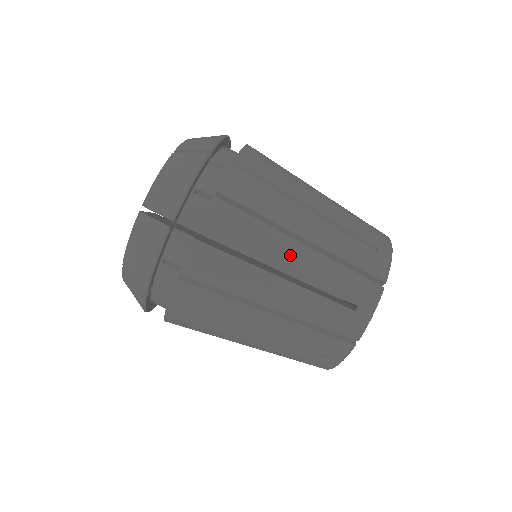
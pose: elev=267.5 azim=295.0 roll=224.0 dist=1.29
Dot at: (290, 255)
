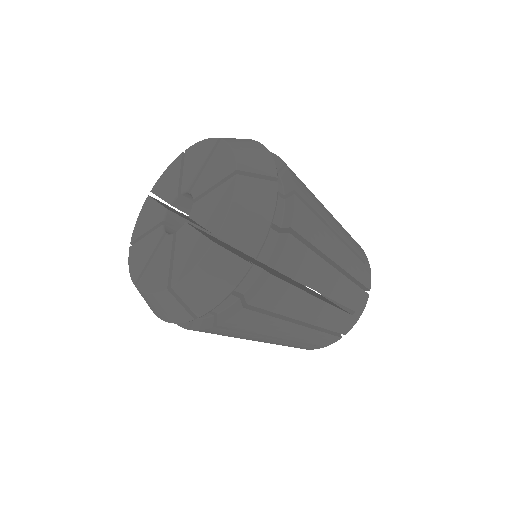
Dot at: occluded
